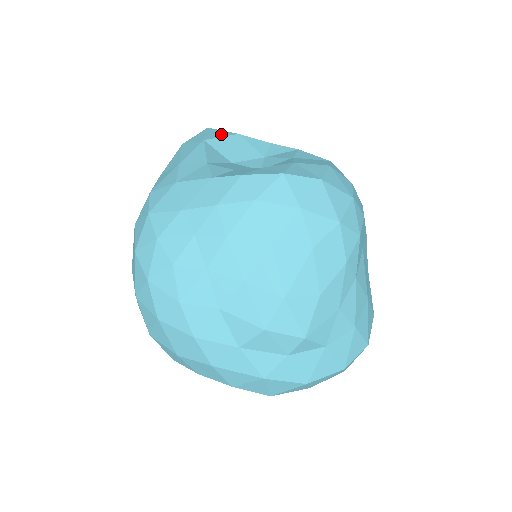
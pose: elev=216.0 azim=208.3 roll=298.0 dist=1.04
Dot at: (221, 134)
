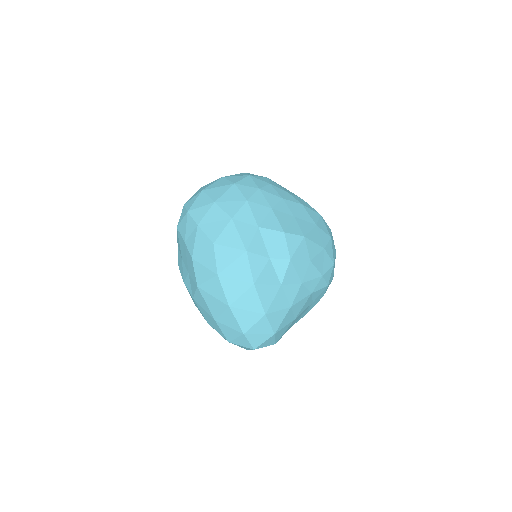
Dot at: occluded
